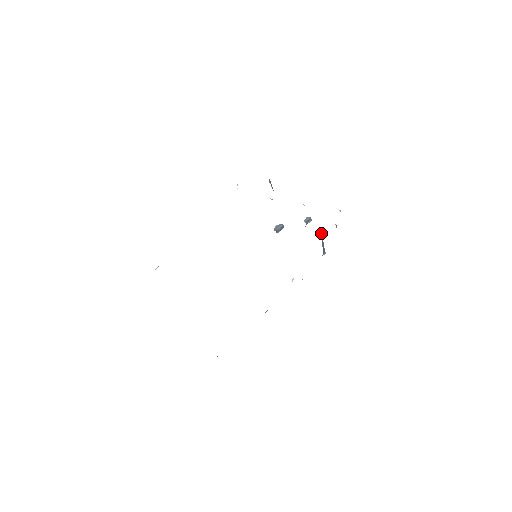
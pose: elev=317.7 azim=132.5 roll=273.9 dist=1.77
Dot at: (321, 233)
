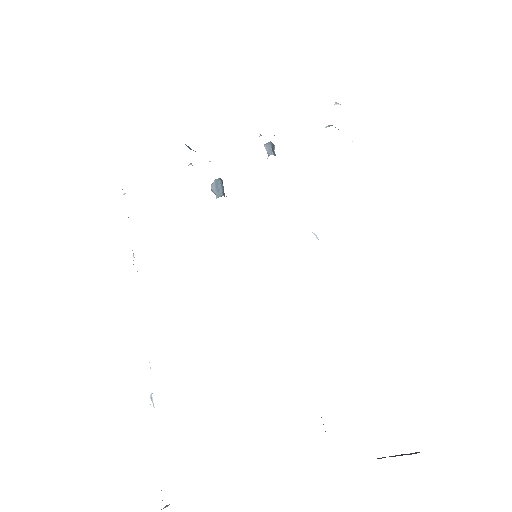
Dot at: occluded
